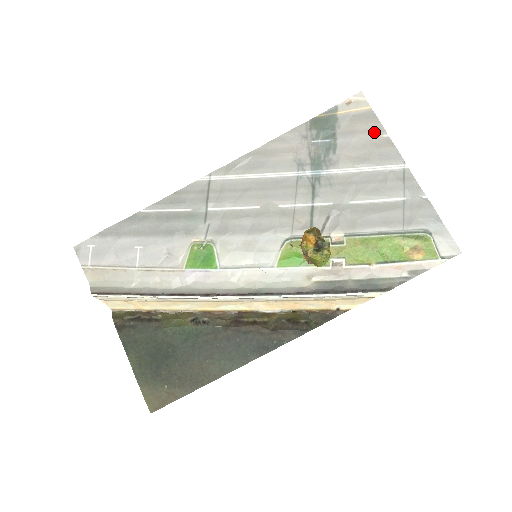
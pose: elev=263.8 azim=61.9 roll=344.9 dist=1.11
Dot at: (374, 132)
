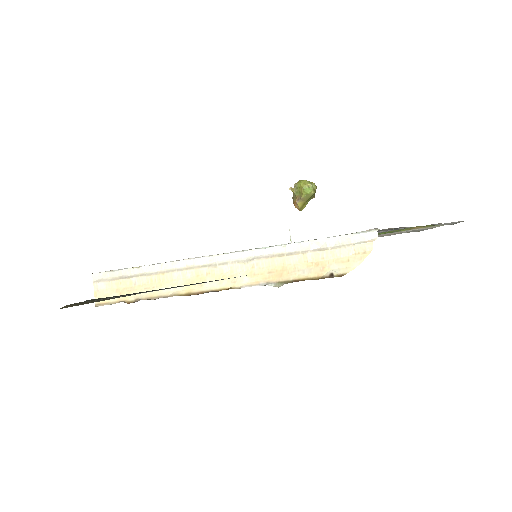
Dot at: occluded
